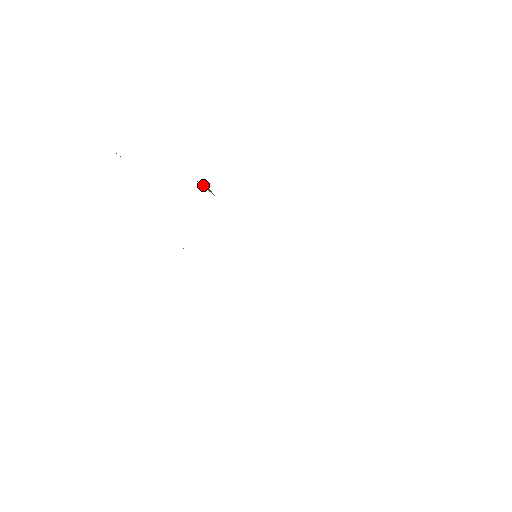
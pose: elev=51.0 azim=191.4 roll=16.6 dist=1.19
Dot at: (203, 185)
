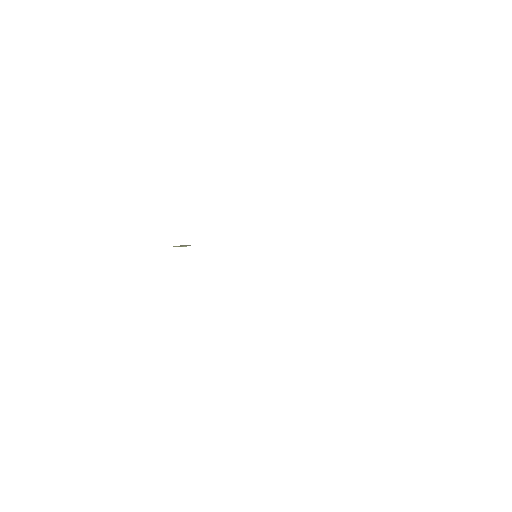
Dot at: (180, 246)
